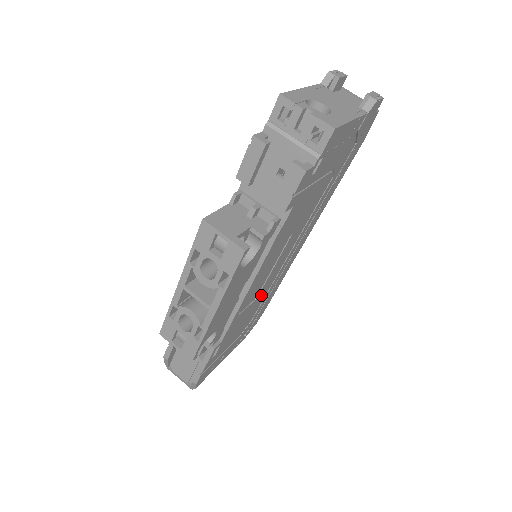
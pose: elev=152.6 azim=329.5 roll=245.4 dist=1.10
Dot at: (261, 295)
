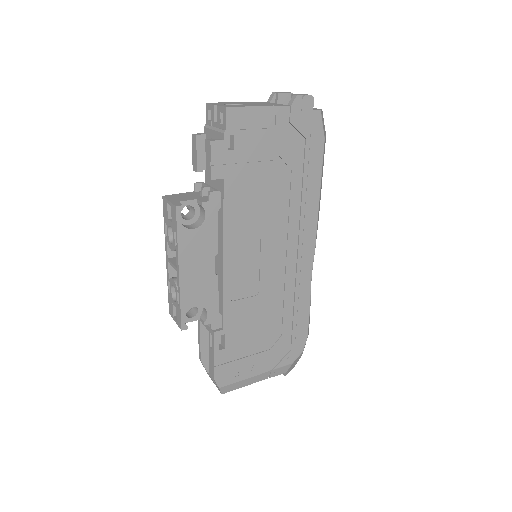
Dot at: (268, 295)
